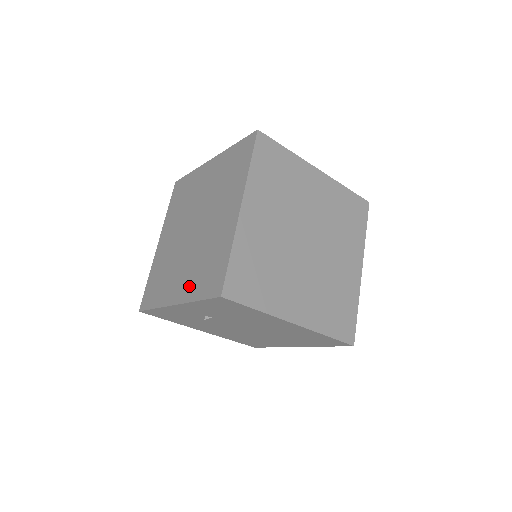
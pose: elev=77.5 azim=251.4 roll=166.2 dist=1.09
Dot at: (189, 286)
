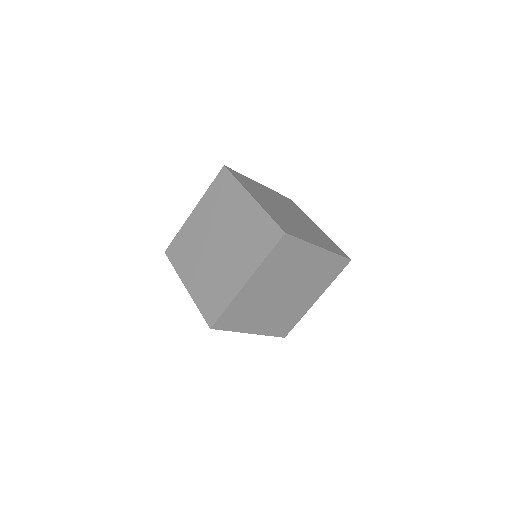
Dot at: (198, 290)
